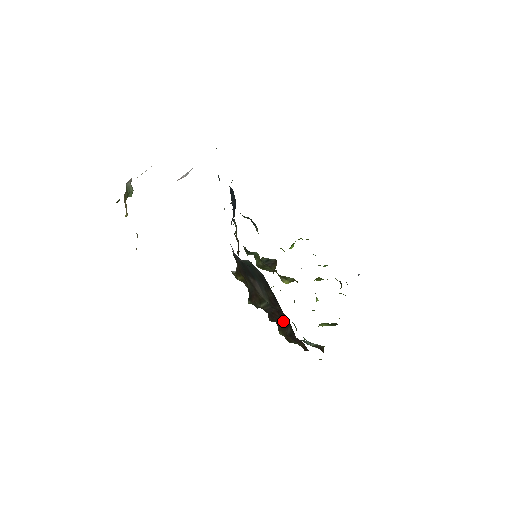
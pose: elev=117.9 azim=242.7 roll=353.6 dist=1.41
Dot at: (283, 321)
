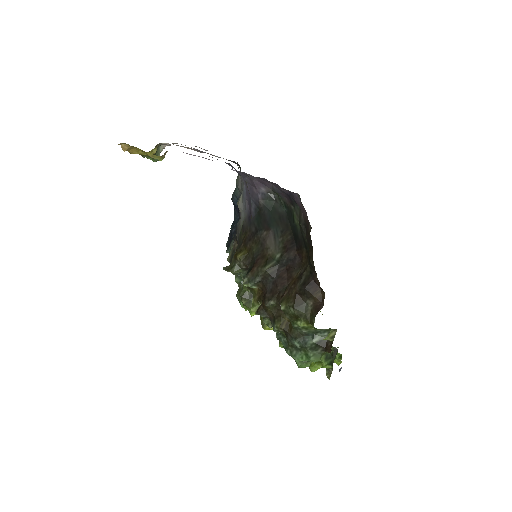
Dot at: (292, 280)
